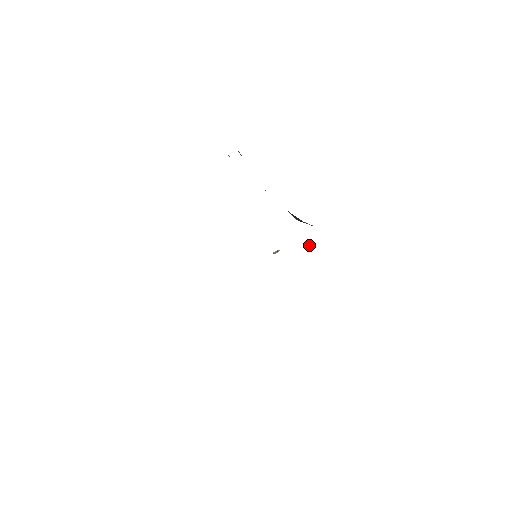
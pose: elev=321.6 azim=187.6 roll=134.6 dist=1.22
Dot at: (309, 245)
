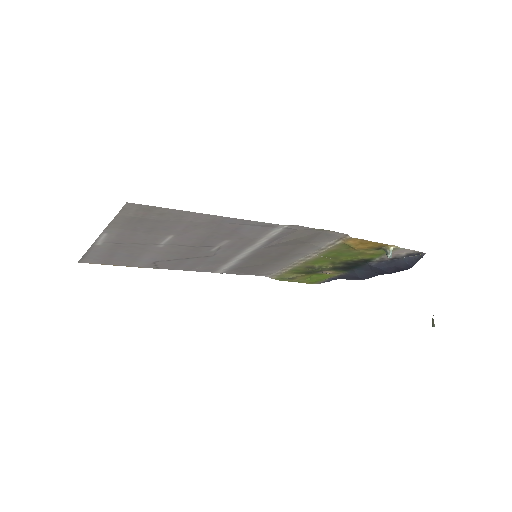
Dot at: (387, 252)
